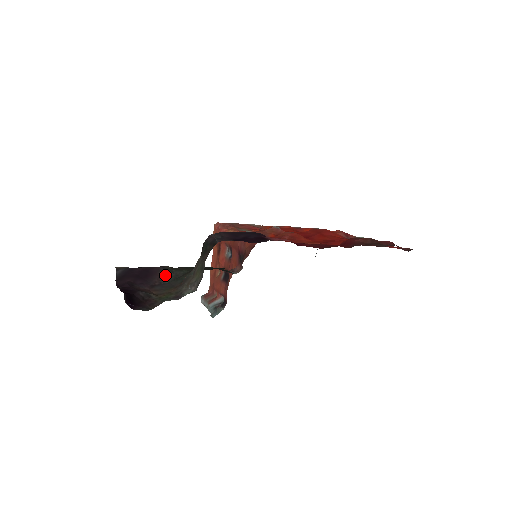
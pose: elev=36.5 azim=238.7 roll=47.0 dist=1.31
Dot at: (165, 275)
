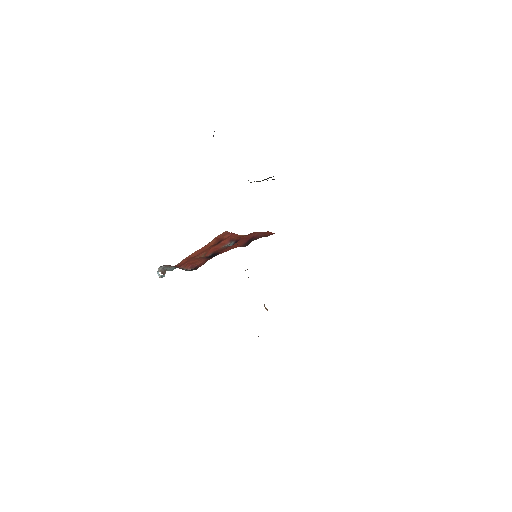
Dot at: occluded
